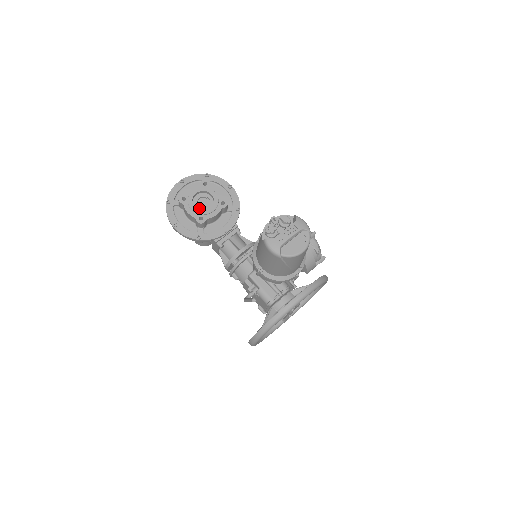
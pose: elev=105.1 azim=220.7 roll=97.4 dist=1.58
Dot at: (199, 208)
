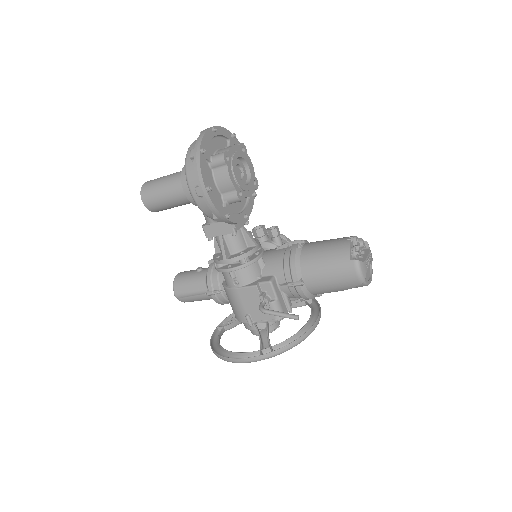
Dot at: occluded
